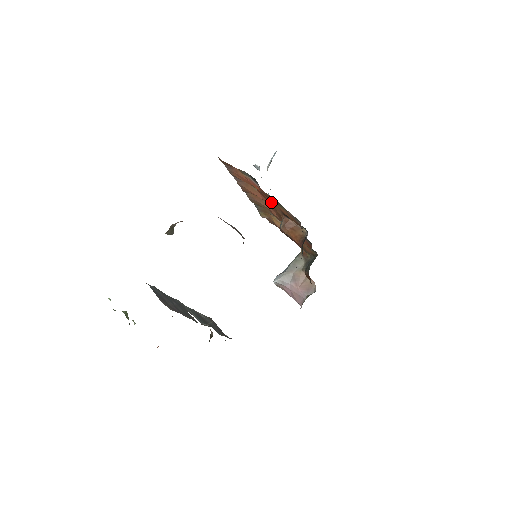
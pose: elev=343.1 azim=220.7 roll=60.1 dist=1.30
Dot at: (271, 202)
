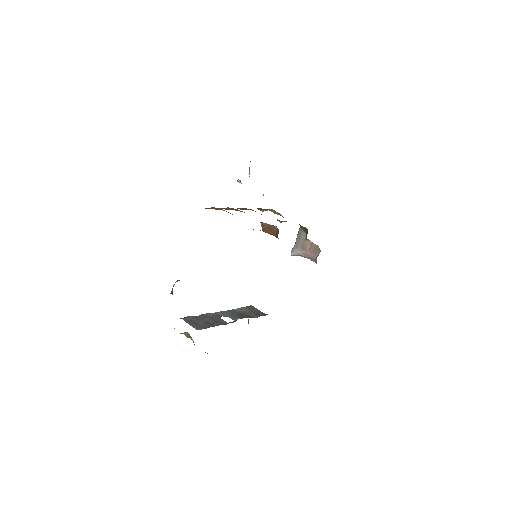
Dot at: occluded
